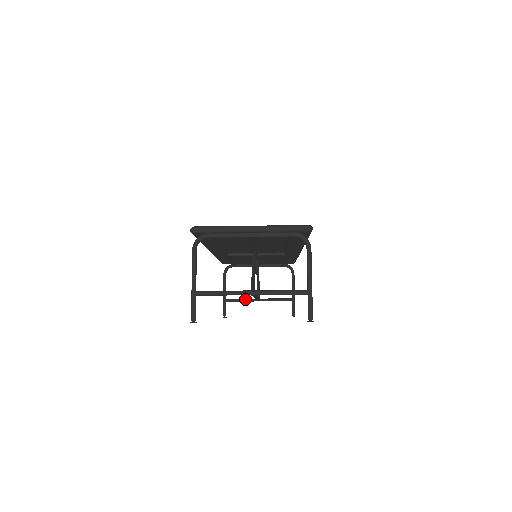
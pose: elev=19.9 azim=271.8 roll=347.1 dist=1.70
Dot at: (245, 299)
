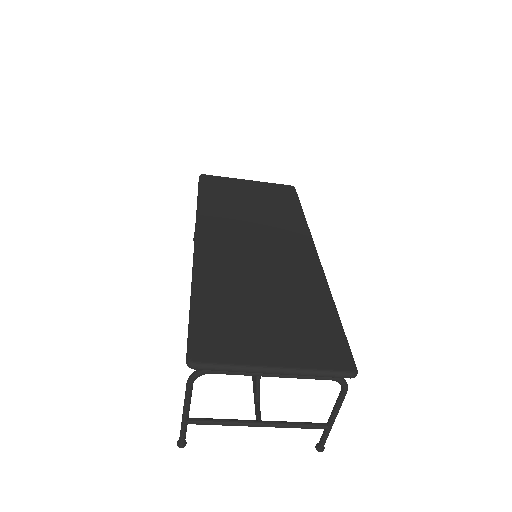
Dot at: occluded
